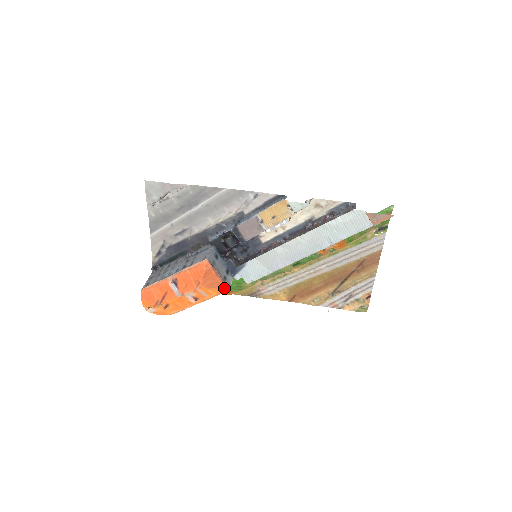
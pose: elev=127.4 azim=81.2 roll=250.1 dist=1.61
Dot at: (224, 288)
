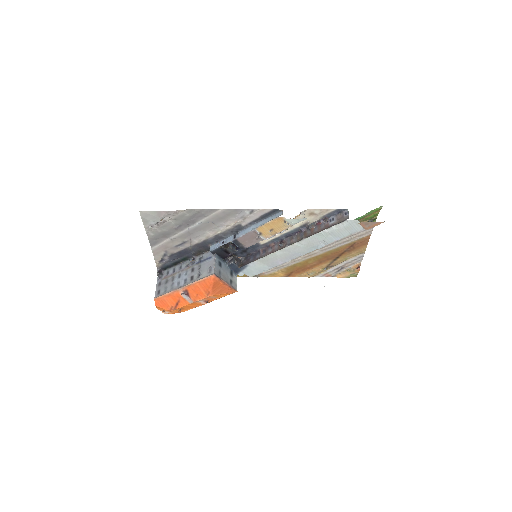
Dot at: (232, 291)
